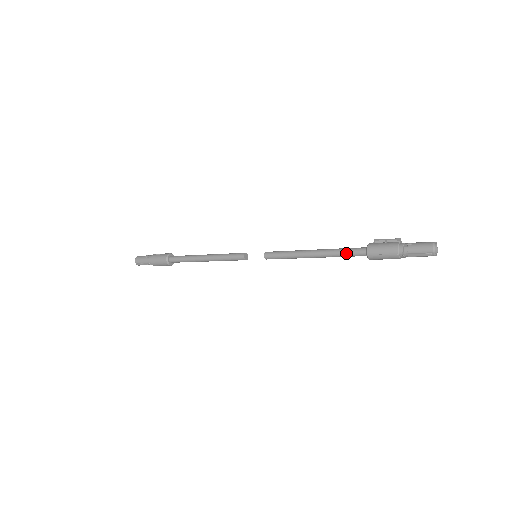
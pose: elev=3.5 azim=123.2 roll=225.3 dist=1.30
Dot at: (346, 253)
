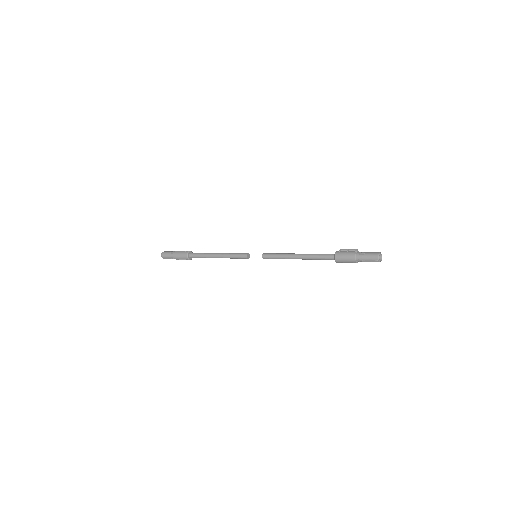
Dot at: (320, 257)
